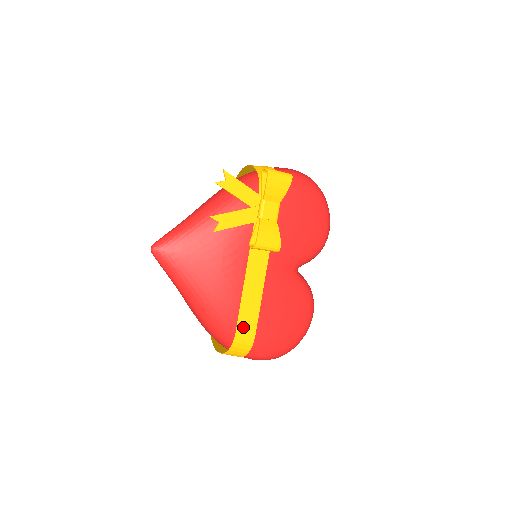
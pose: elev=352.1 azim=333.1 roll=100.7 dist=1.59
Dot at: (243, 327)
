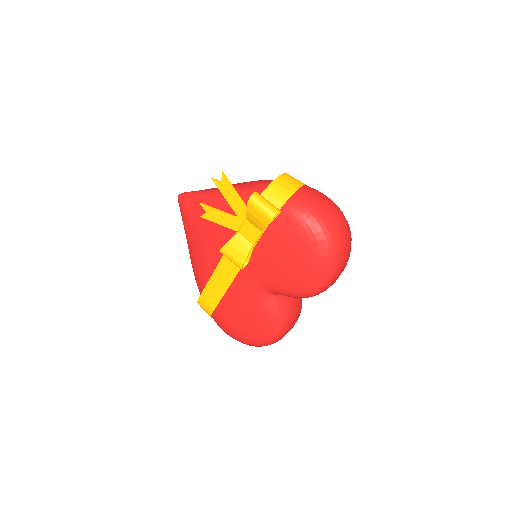
Dot at: (206, 298)
